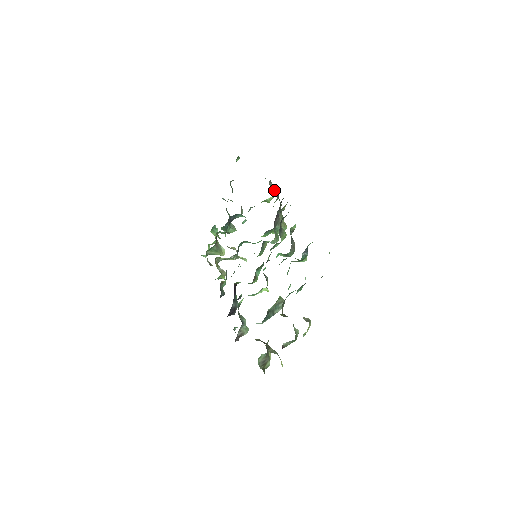
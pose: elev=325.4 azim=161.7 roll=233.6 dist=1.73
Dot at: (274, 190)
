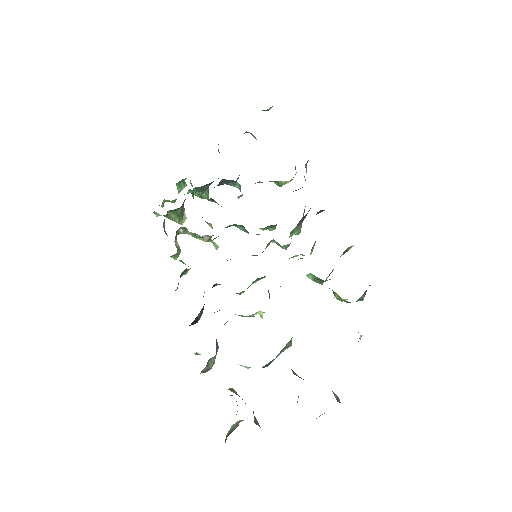
Dot at: (295, 174)
